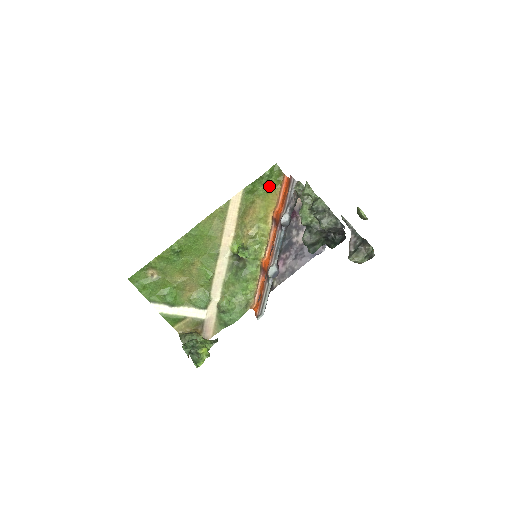
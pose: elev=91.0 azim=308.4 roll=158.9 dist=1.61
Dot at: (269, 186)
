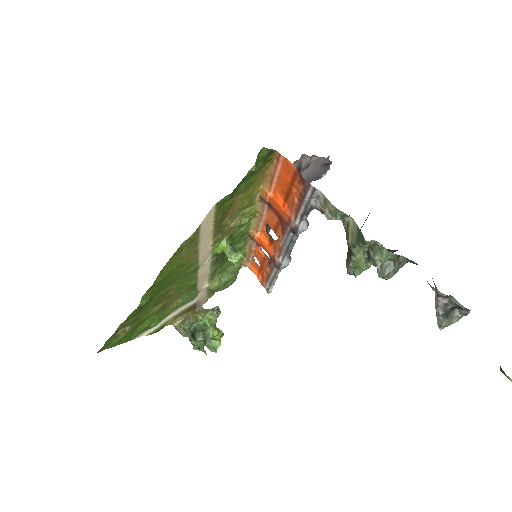
Dot at: (253, 175)
